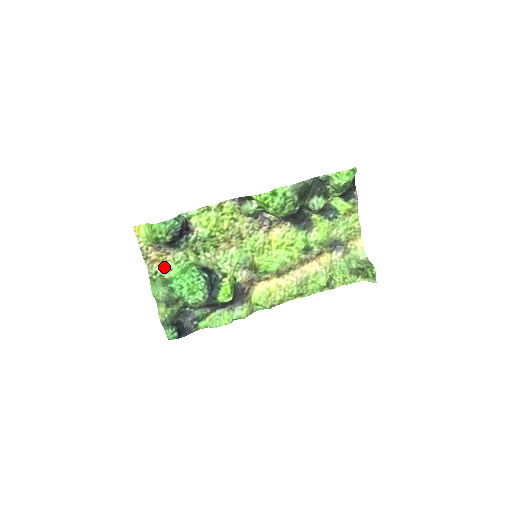
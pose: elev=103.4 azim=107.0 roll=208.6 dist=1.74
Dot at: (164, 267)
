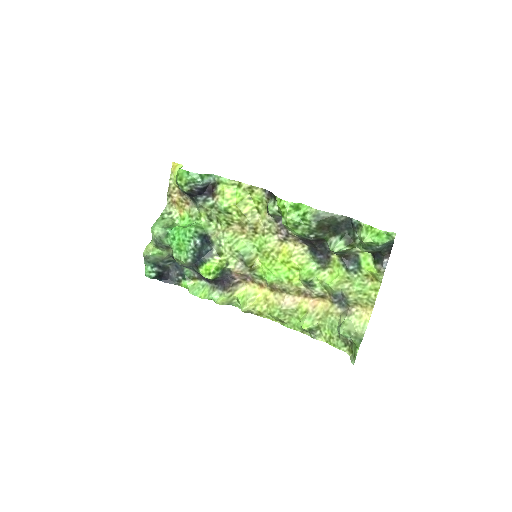
Dot at: (180, 213)
